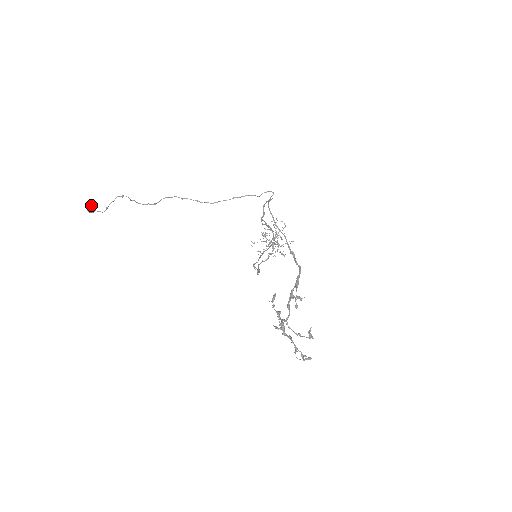
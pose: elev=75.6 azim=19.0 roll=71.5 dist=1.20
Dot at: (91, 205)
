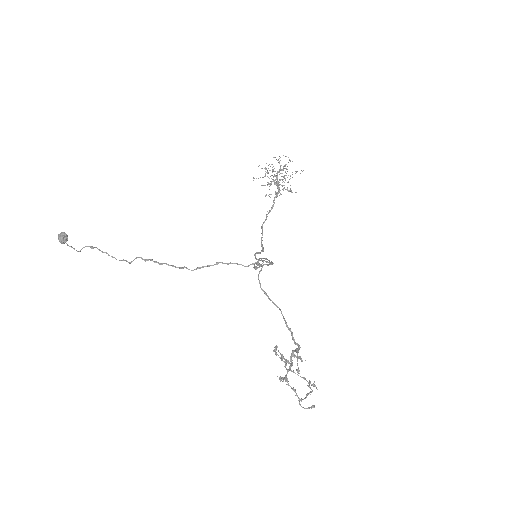
Dot at: (61, 238)
